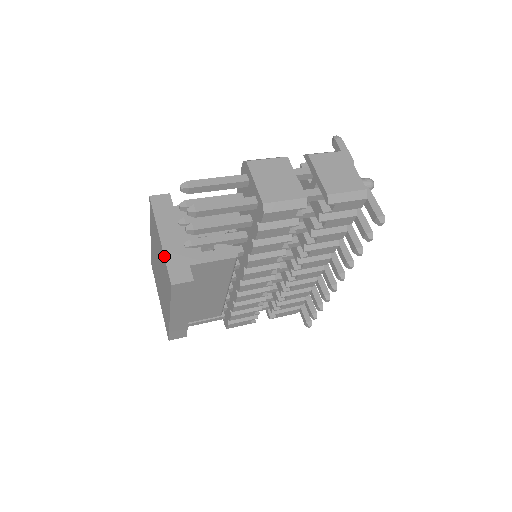
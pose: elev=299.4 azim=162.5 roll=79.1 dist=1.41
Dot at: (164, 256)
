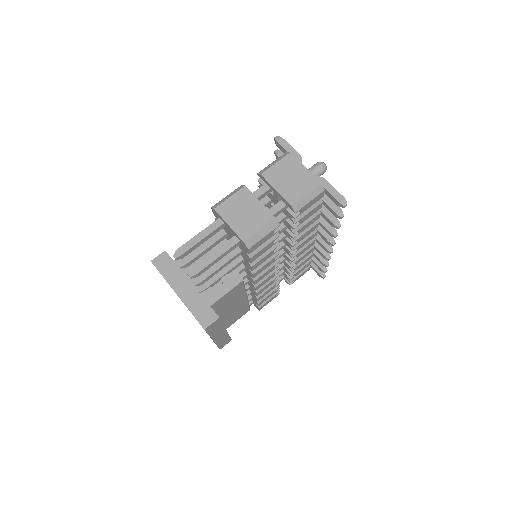
Dot at: occluded
